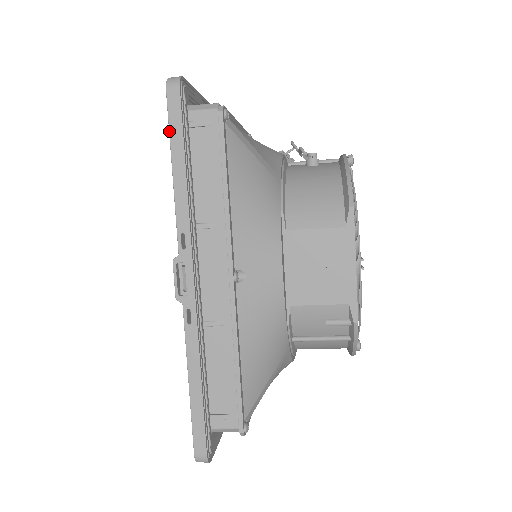
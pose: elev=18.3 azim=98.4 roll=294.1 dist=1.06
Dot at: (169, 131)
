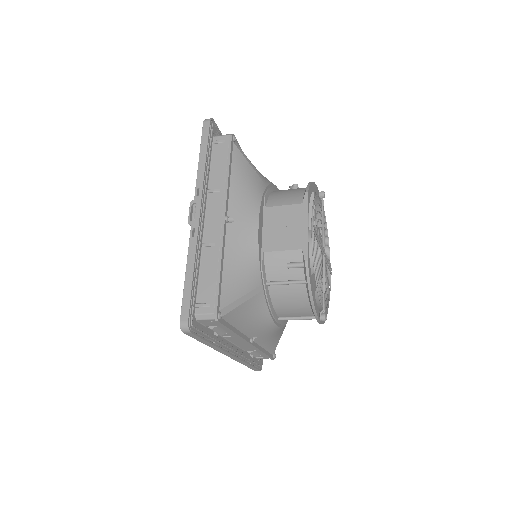
Dot at: (201, 140)
